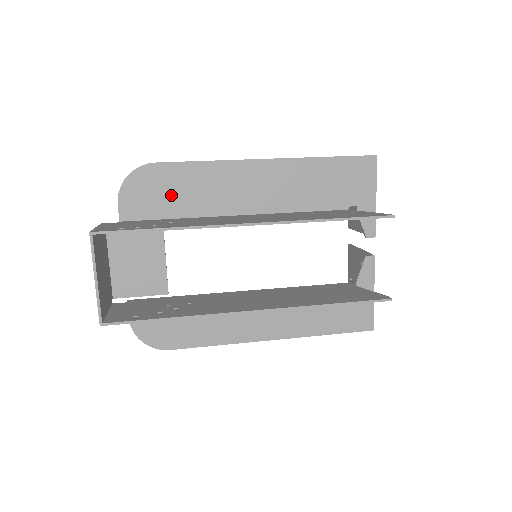
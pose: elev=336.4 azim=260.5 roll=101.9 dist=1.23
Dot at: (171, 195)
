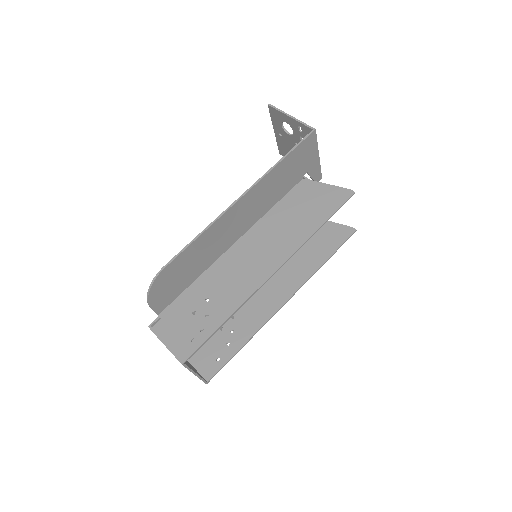
Dot at: (185, 273)
